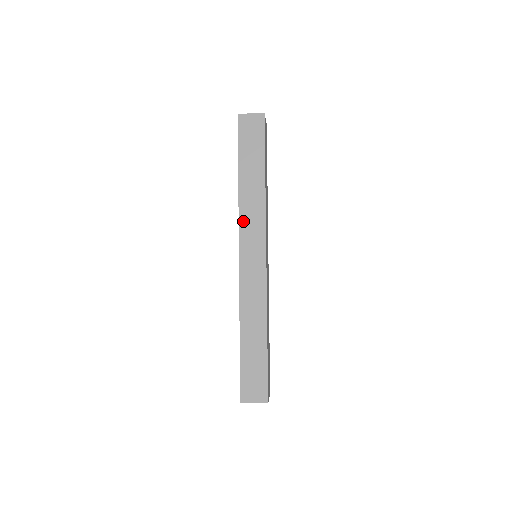
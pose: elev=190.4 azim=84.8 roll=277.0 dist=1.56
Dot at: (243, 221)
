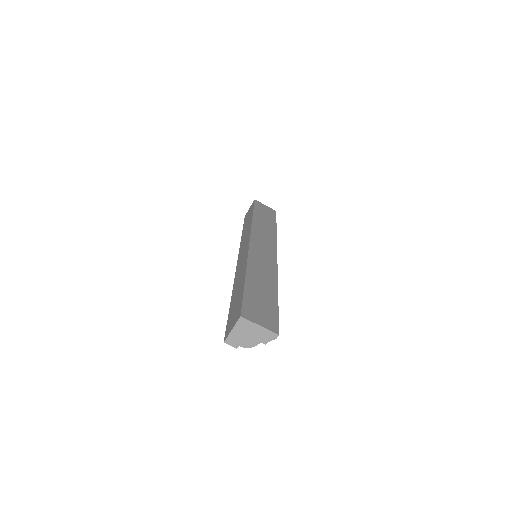
Dot at: (241, 246)
